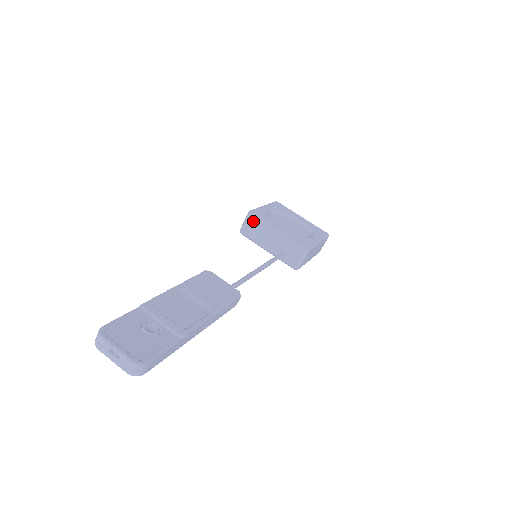
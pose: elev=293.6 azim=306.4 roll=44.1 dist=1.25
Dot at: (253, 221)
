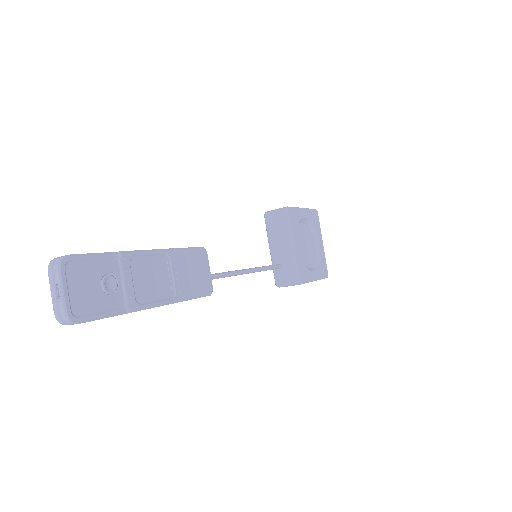
Dot at: (283, 218)
